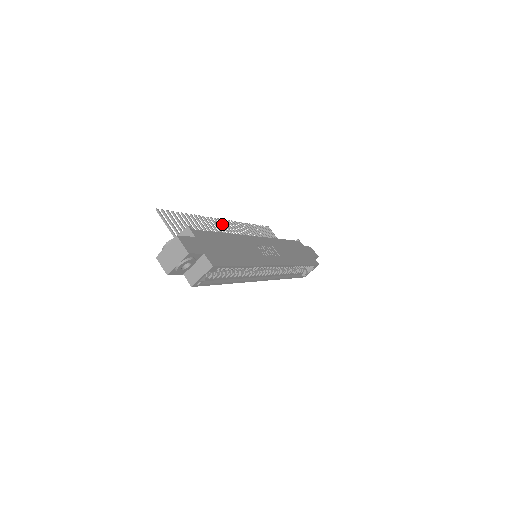
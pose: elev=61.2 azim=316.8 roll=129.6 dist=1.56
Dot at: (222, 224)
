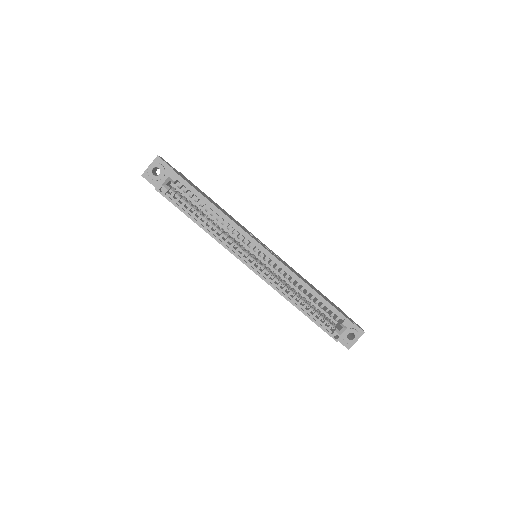
Dot at: occluded
